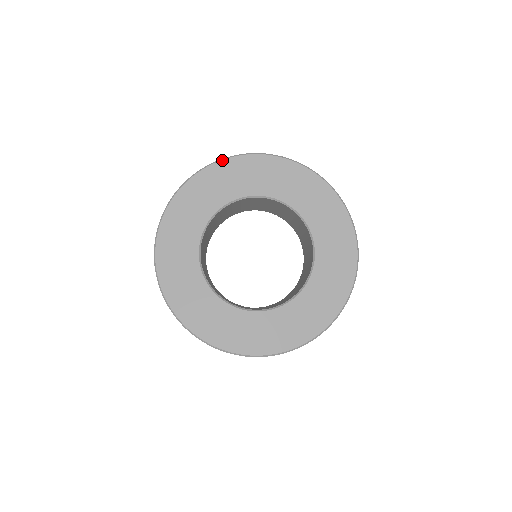
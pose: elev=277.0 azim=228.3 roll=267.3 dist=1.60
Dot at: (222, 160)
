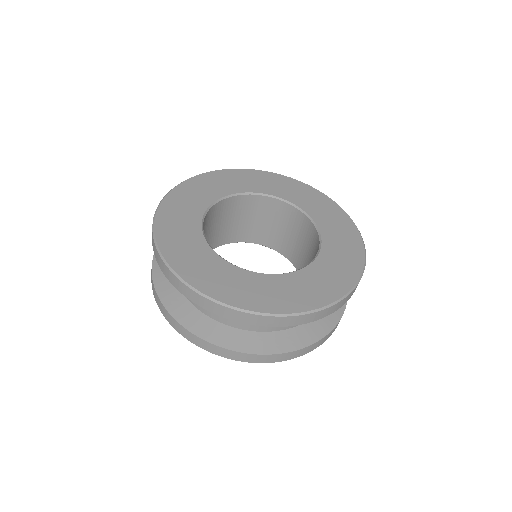
Dot at: (177, 186)
